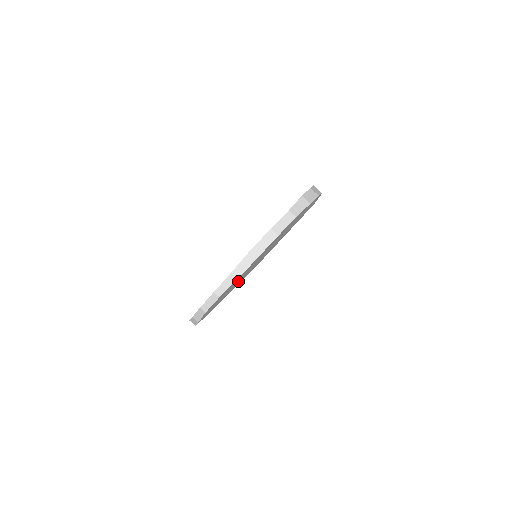
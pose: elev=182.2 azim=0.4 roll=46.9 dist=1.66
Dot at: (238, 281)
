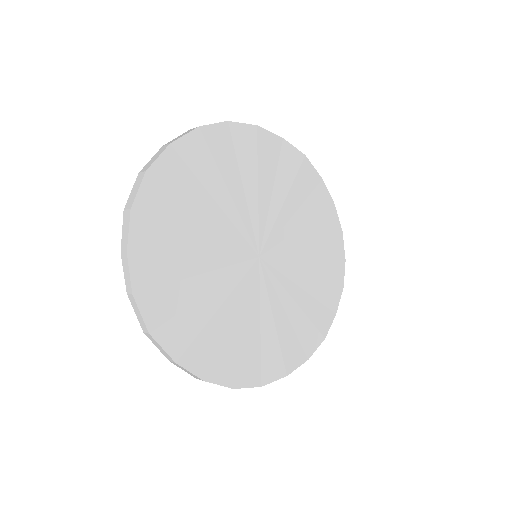
Dot at: (253, 300)
